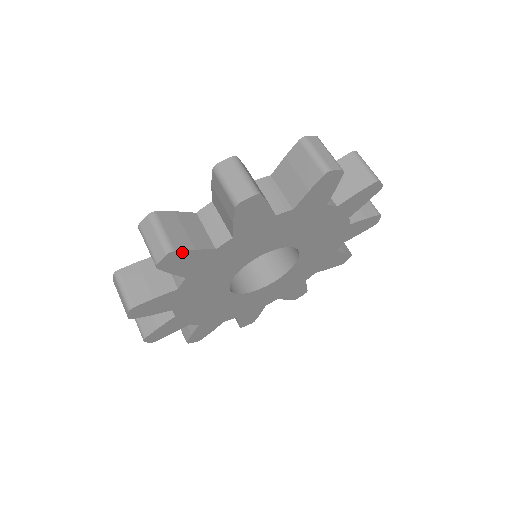
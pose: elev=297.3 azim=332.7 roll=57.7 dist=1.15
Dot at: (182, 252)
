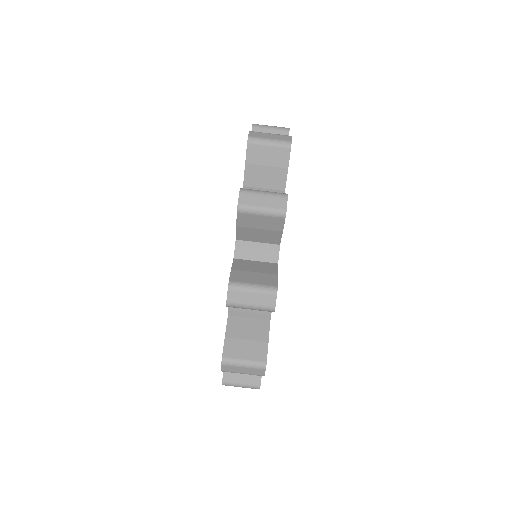
Dot at: occluded
